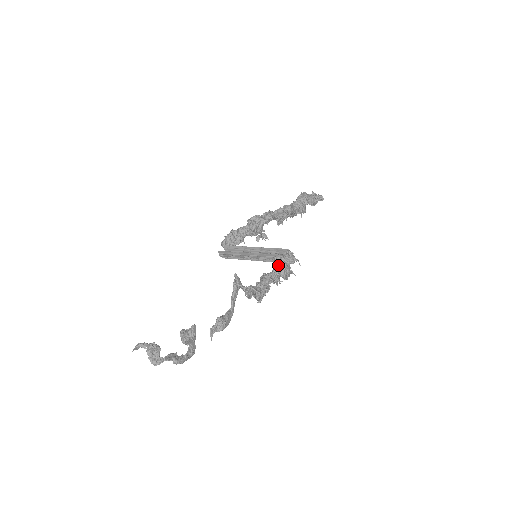
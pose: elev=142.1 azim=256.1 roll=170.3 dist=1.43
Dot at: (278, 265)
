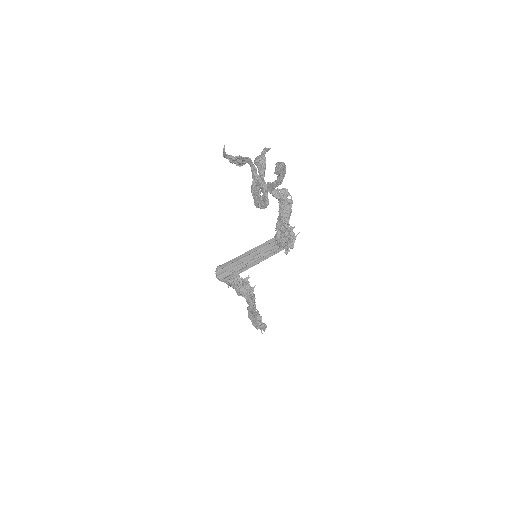
Dot at: occluded
